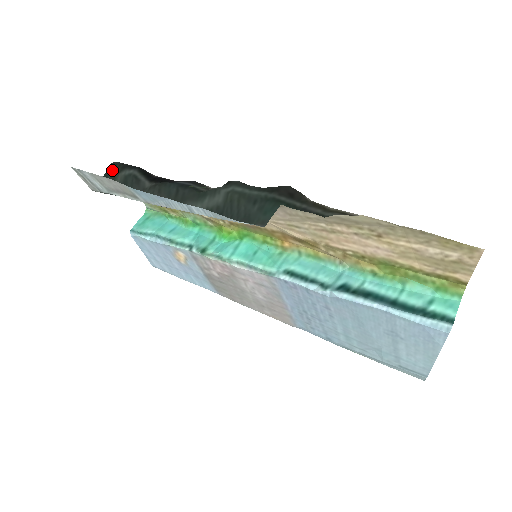
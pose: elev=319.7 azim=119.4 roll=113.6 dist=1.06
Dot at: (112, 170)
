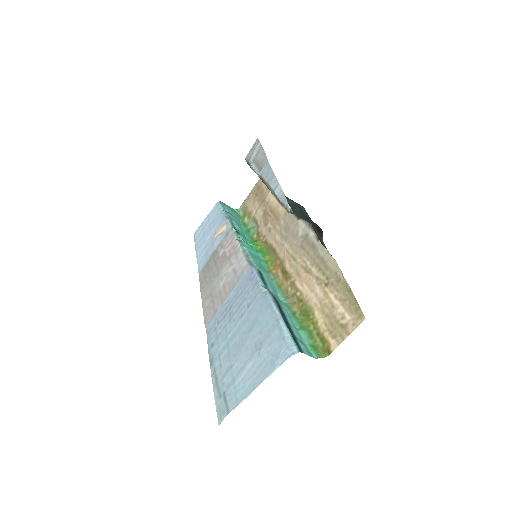
Dot at: occluded
